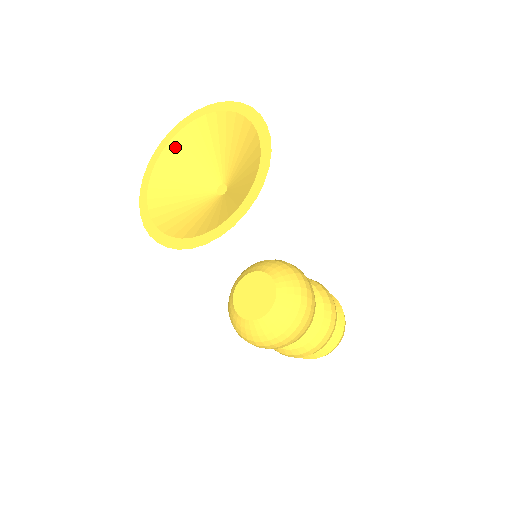
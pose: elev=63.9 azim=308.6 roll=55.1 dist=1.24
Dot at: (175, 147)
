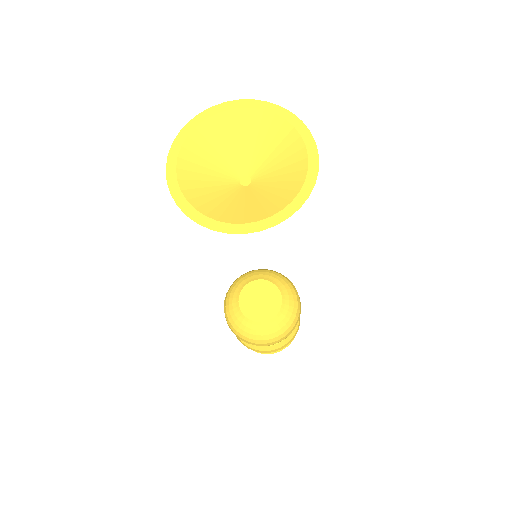
Dot at: (221, 121)
